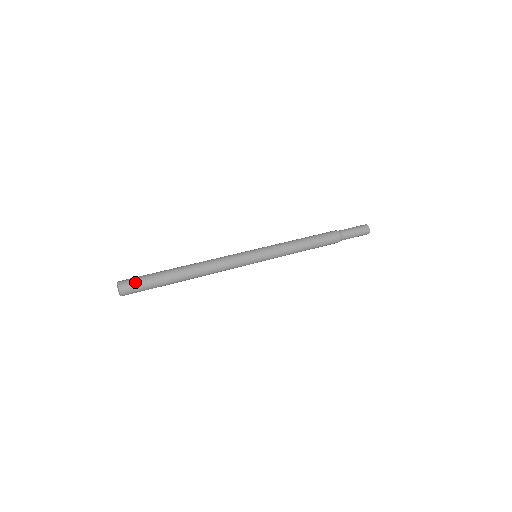
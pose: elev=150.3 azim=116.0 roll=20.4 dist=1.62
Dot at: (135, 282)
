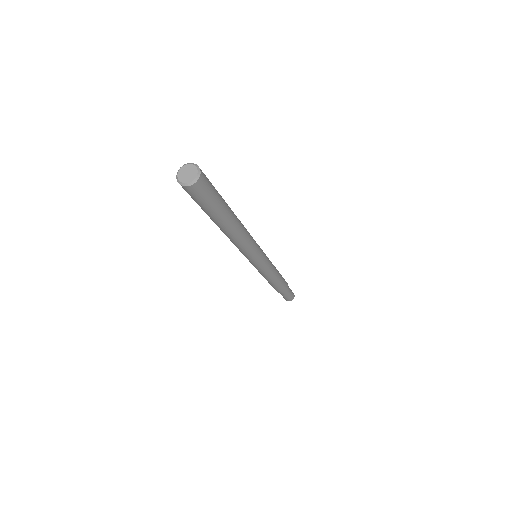
Dot at: occluded
